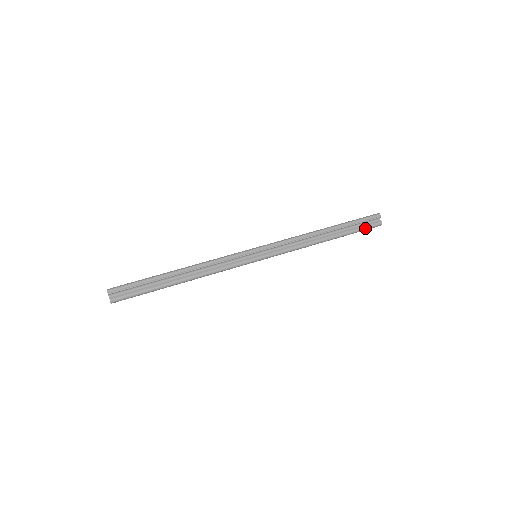
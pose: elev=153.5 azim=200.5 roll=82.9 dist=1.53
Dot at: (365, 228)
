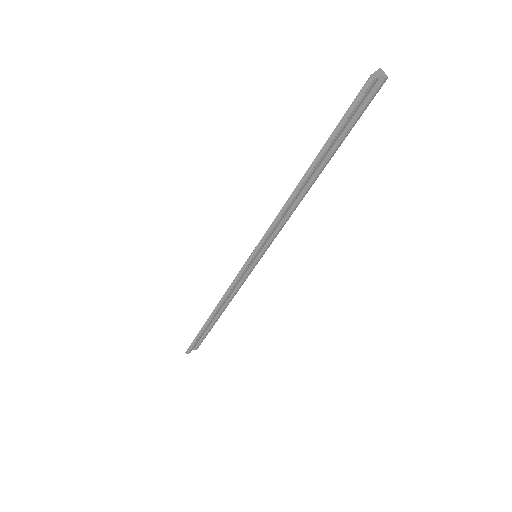
Dot at: occluded
